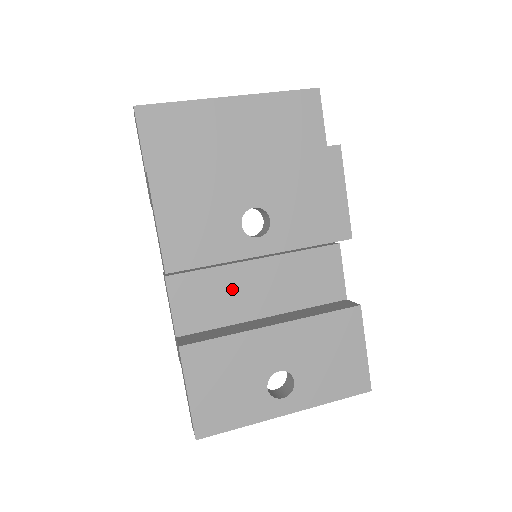
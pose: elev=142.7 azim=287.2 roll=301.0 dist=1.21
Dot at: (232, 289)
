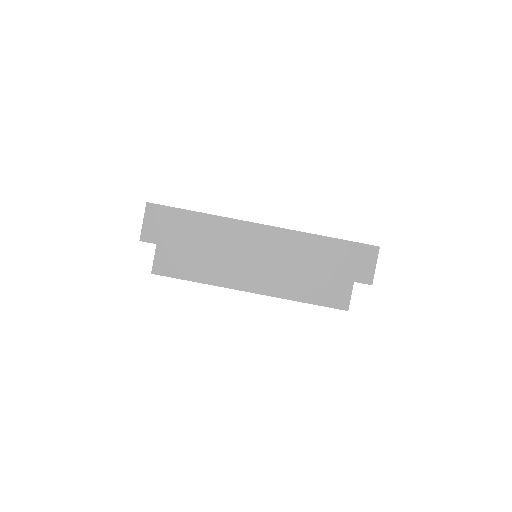
Dot at: occluded
